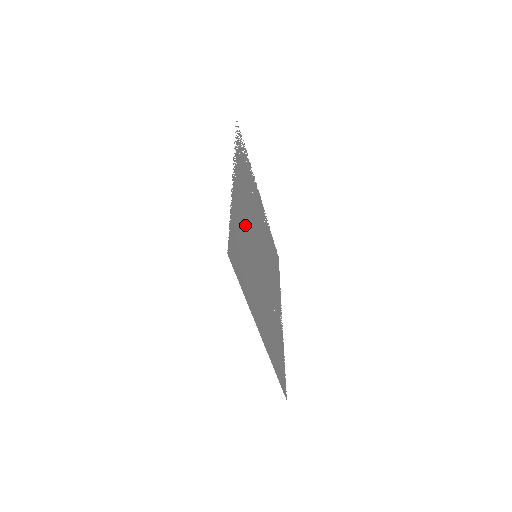
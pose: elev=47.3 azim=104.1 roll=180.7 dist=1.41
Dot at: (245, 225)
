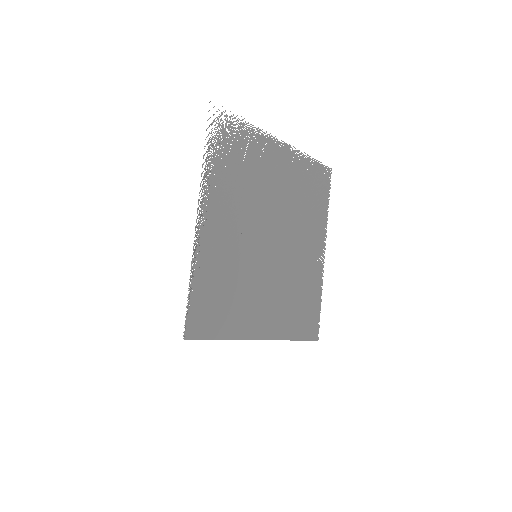
Dot at: (229, 250)
